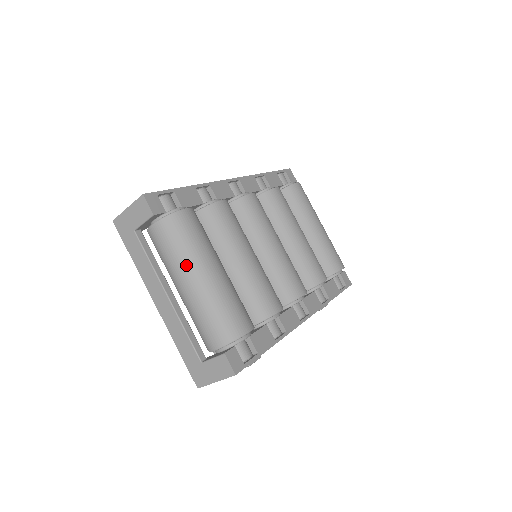
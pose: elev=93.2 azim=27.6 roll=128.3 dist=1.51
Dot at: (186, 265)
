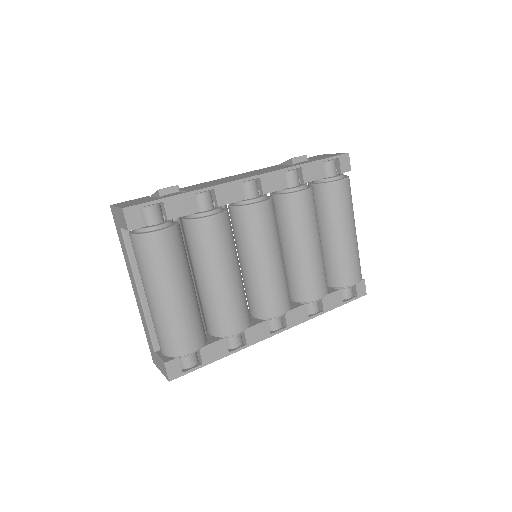
Dot at: (149, 283)
